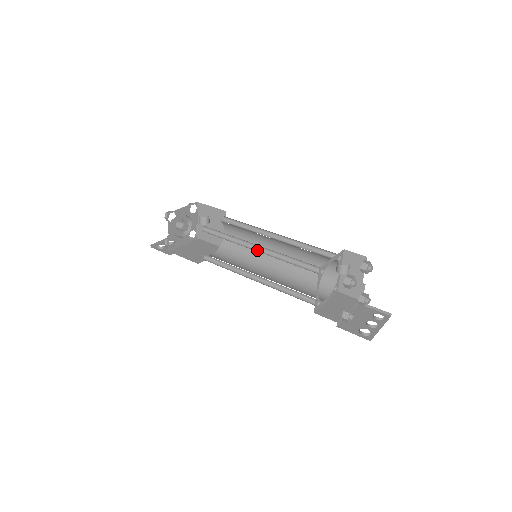
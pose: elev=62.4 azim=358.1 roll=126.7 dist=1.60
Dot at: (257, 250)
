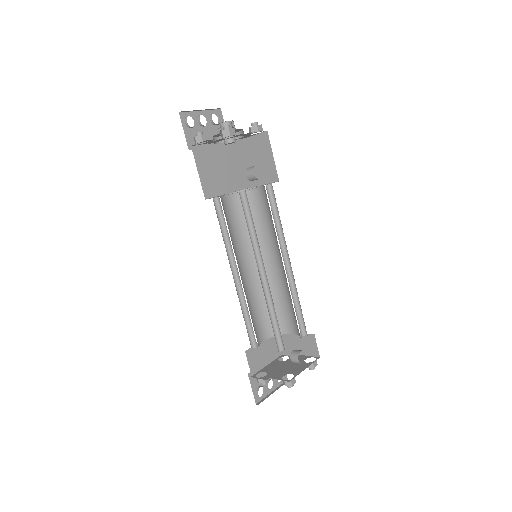
Dot at: (261, 275)
